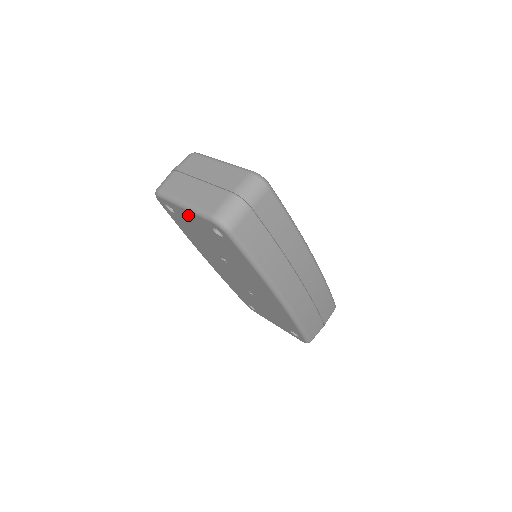
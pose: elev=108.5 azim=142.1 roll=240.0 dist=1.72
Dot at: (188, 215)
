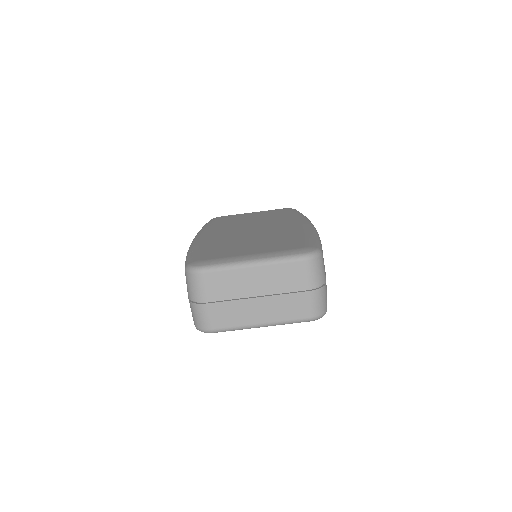
Dot at: occluded
